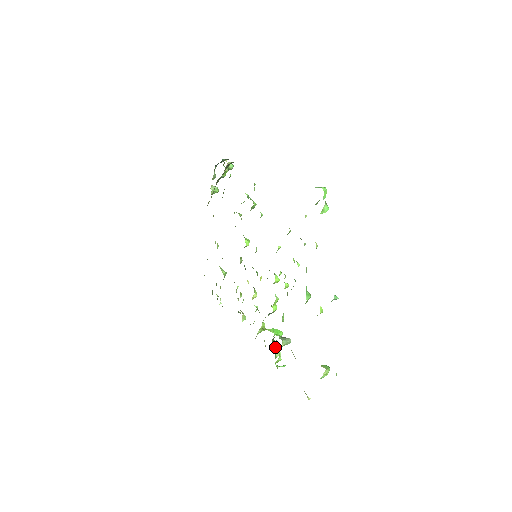
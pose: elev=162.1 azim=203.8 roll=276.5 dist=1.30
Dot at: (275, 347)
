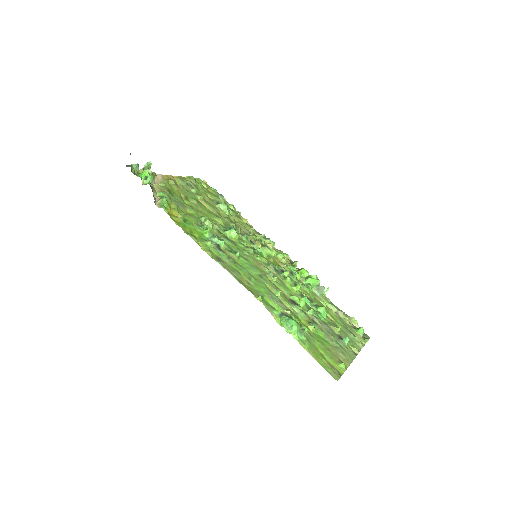
Dot at: (315, 283)
